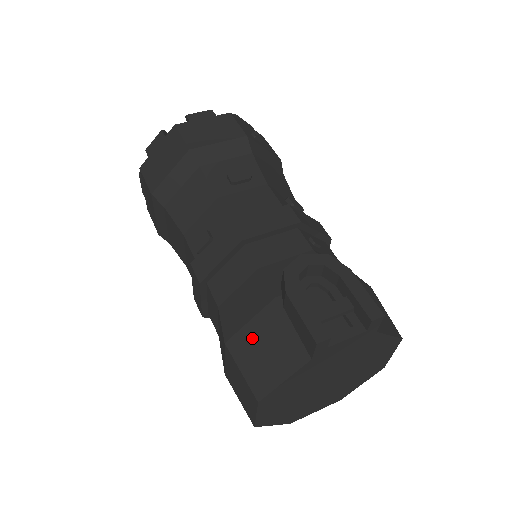
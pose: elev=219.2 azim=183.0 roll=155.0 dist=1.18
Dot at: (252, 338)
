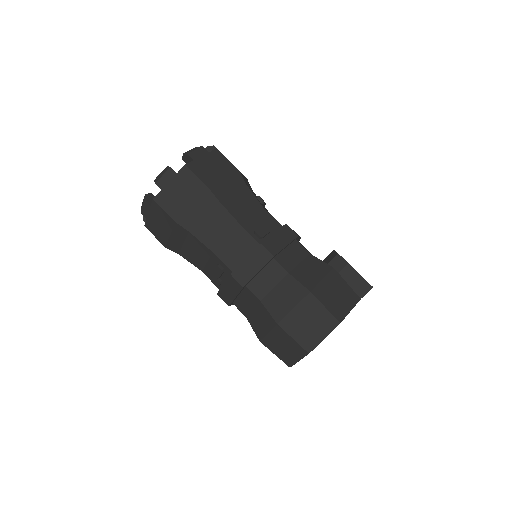
Dot at: (327, 289)
